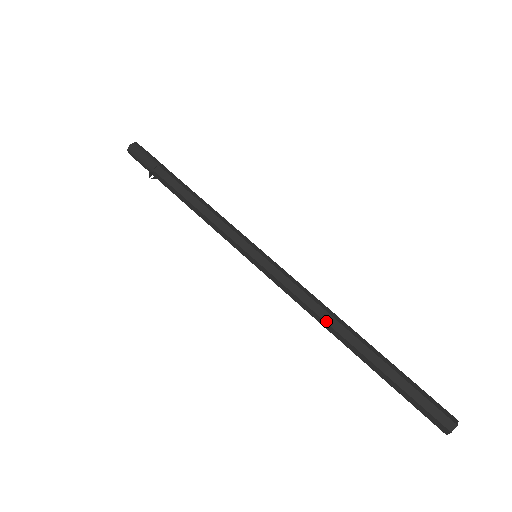
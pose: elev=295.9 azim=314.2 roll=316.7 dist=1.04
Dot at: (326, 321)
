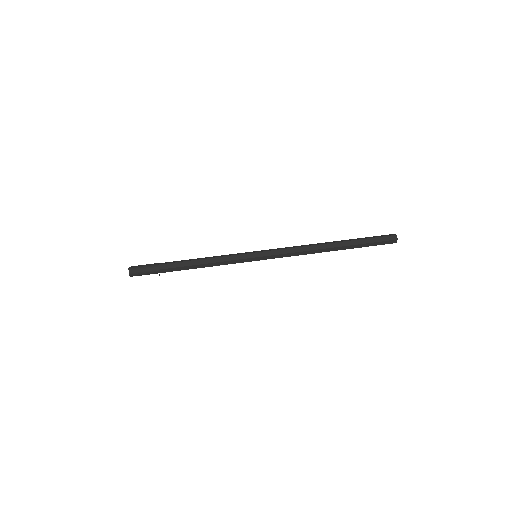
Dot at: (316, 249)
